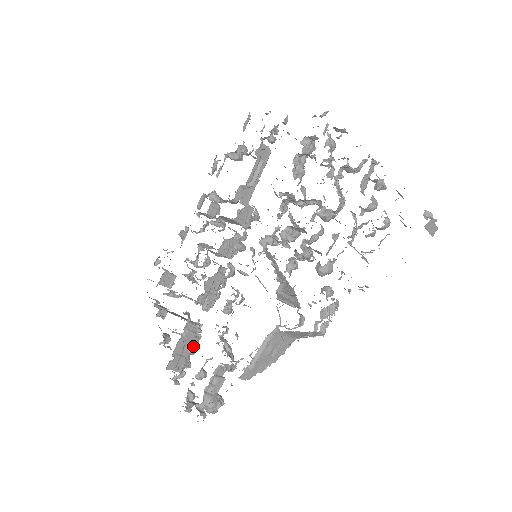
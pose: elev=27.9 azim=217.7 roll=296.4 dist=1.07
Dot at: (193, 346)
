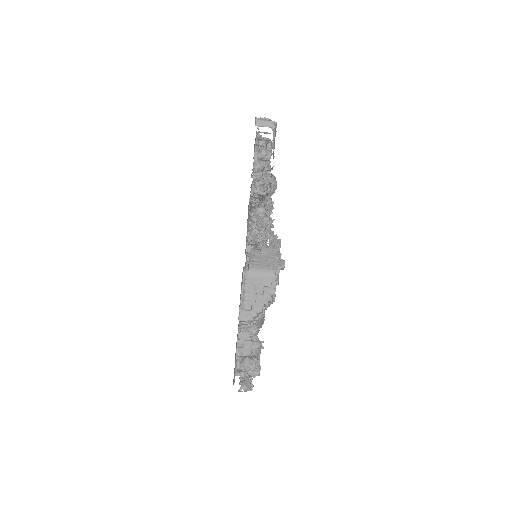
Dot at: occluded
